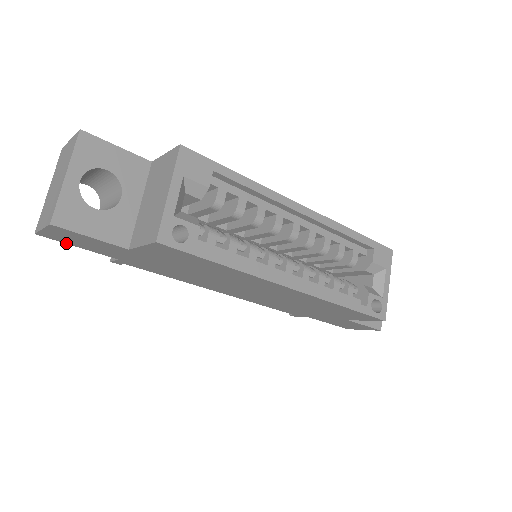
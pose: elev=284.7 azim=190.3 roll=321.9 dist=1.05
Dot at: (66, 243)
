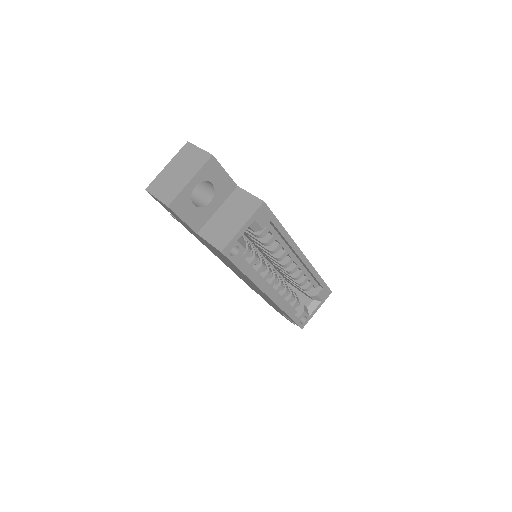
Dot at: occluded
